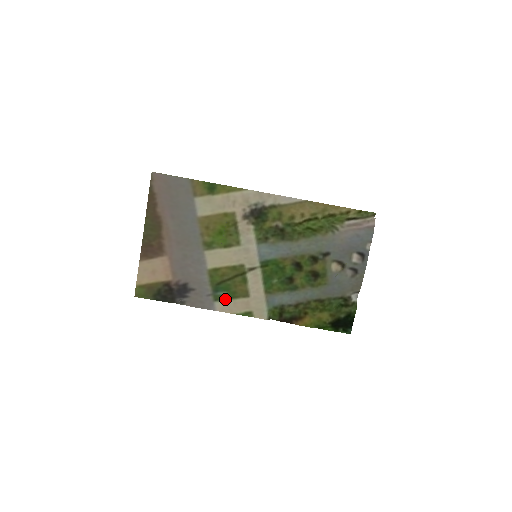
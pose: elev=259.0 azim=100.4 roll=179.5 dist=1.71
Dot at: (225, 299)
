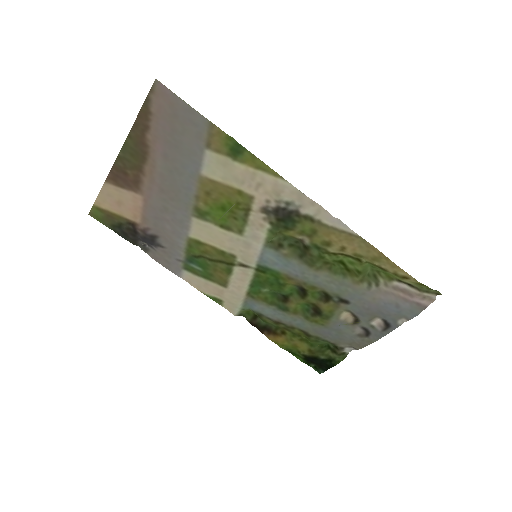
Dot at: (197, 274)
